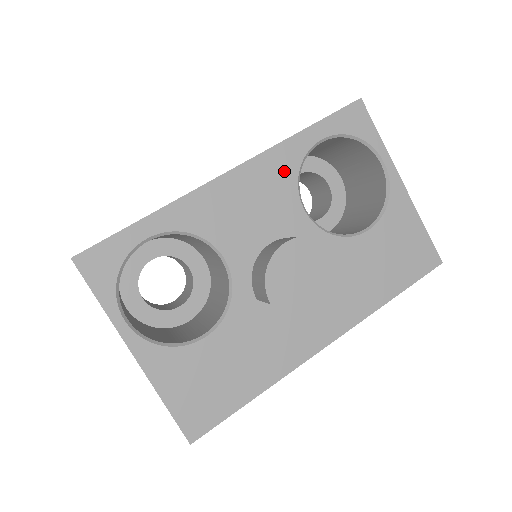
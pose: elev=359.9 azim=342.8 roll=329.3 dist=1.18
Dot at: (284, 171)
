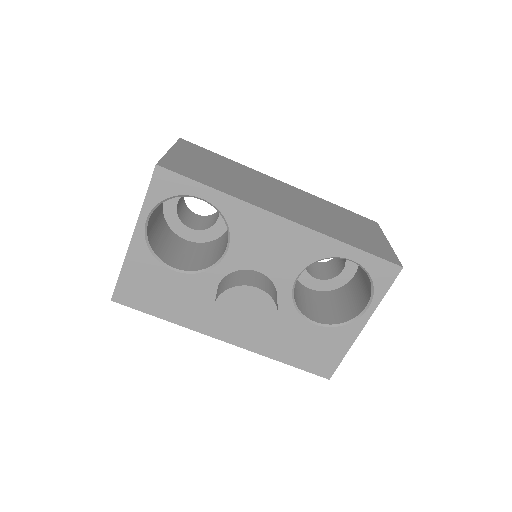
Dot at: (312, 251)
